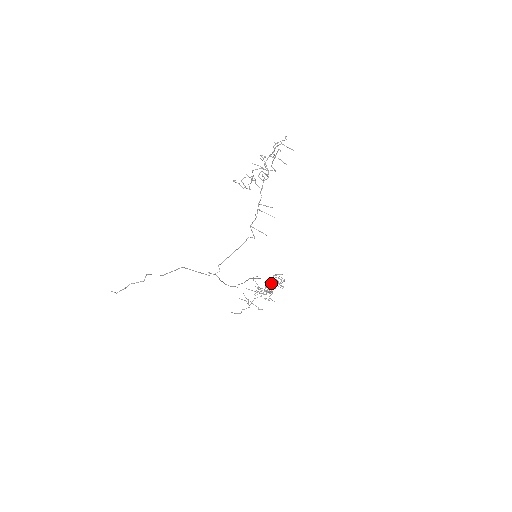
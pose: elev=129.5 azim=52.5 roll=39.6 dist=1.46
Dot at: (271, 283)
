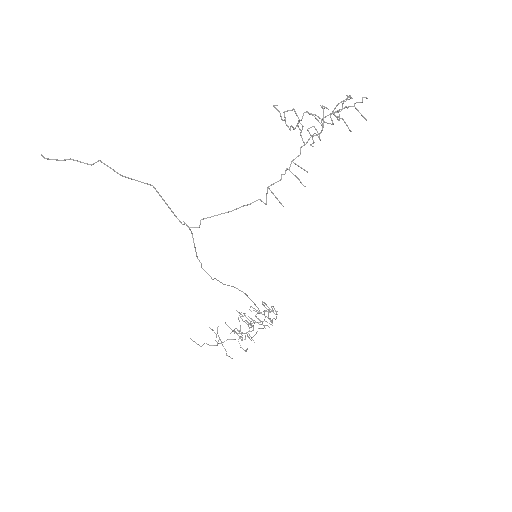
Dot at: occluded
